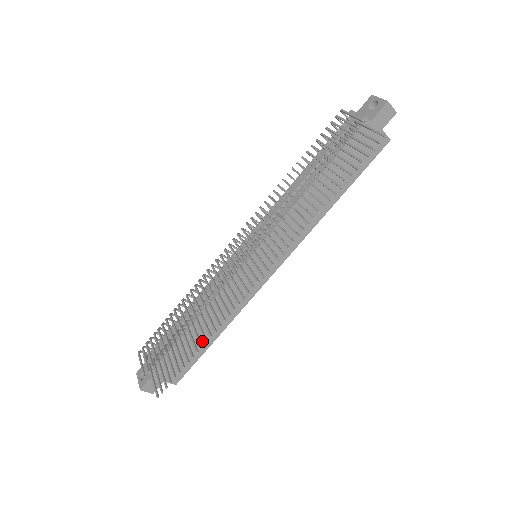
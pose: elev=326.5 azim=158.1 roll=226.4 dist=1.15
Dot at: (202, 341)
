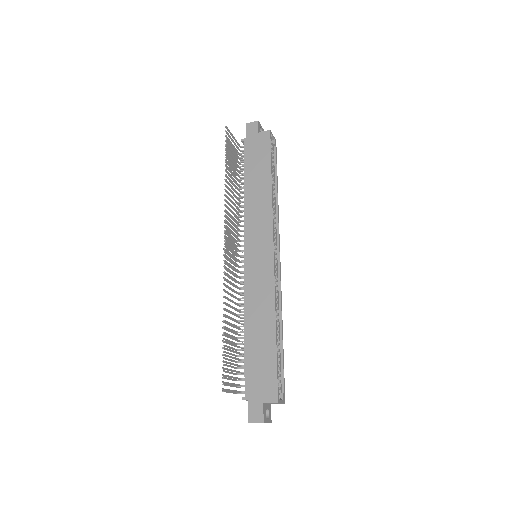
Dot at: (265, 343)
